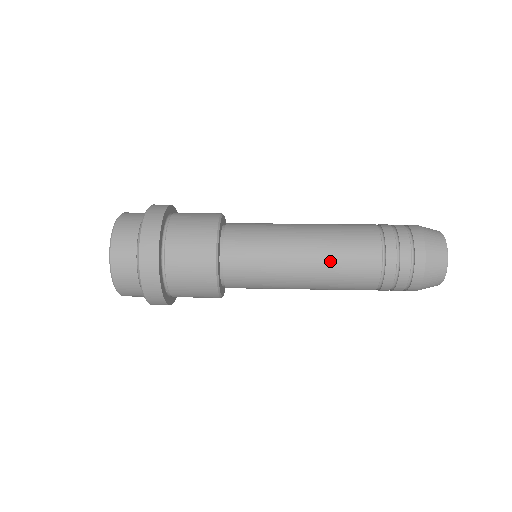
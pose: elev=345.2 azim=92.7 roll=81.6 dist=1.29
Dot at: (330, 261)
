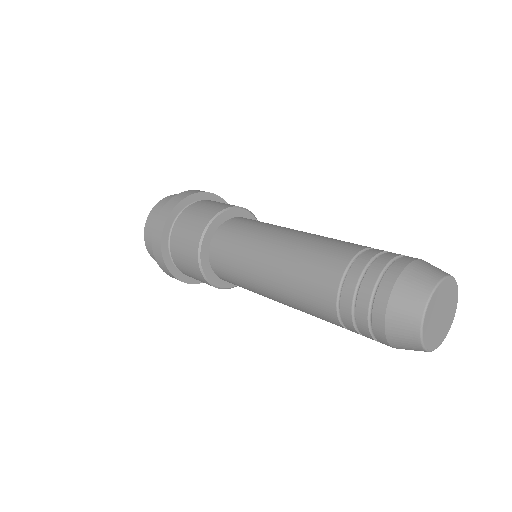
Dot at: (288, 277)
